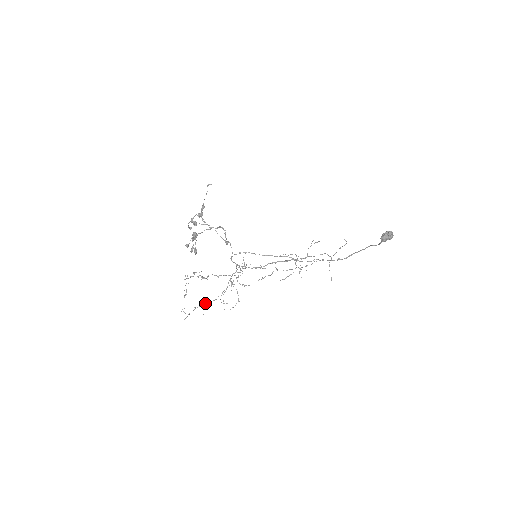
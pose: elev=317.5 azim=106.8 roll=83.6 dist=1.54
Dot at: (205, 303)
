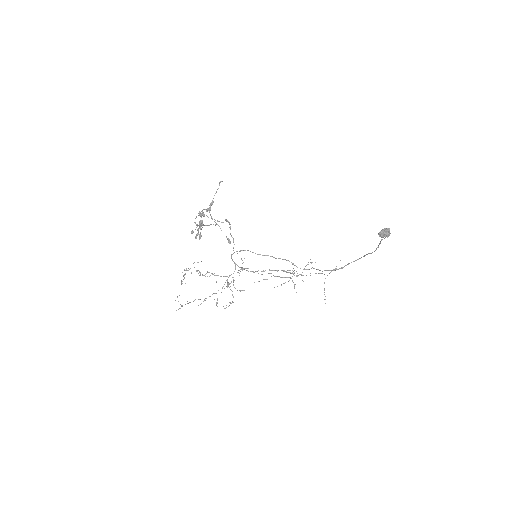
Dot at: (200, 299)
